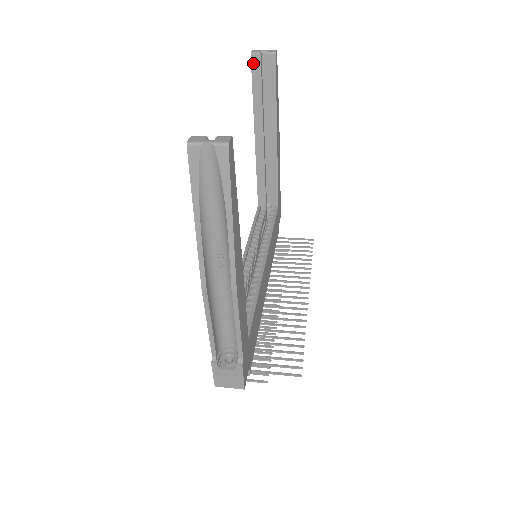
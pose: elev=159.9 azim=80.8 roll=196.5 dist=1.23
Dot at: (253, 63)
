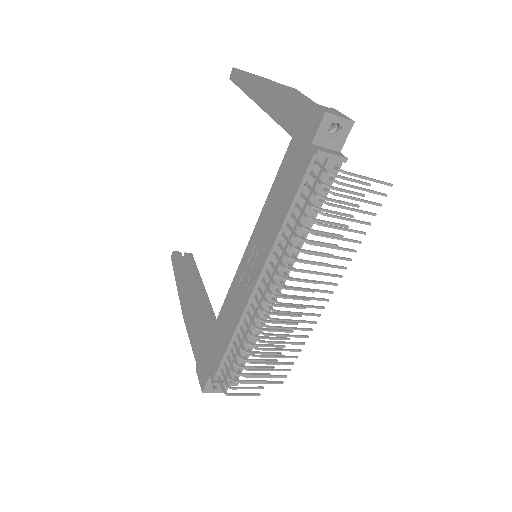
Dot at: (176, 255)
